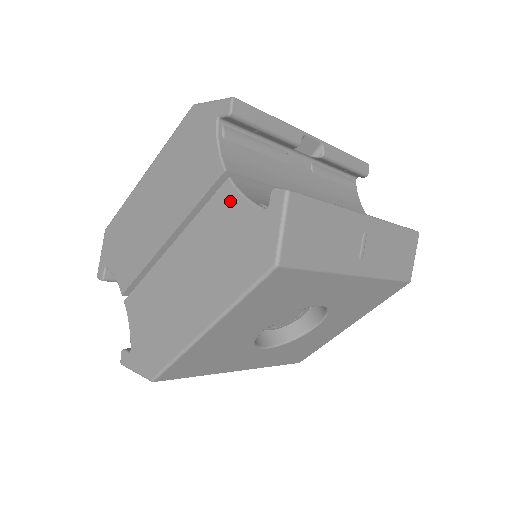
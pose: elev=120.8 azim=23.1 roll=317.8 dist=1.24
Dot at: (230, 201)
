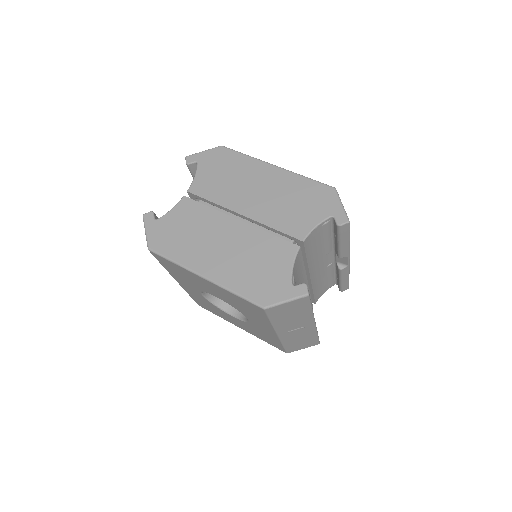
Dot at: (286, 255)
